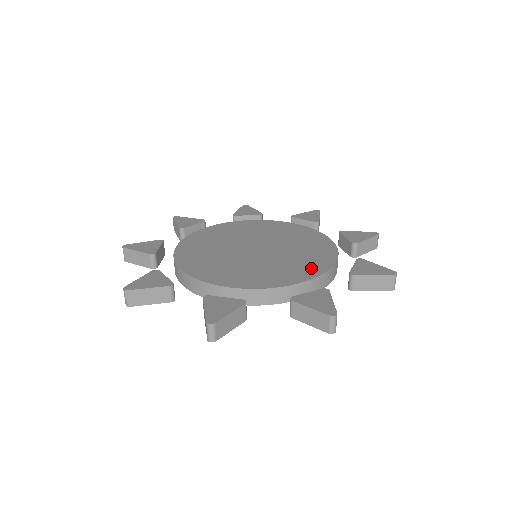
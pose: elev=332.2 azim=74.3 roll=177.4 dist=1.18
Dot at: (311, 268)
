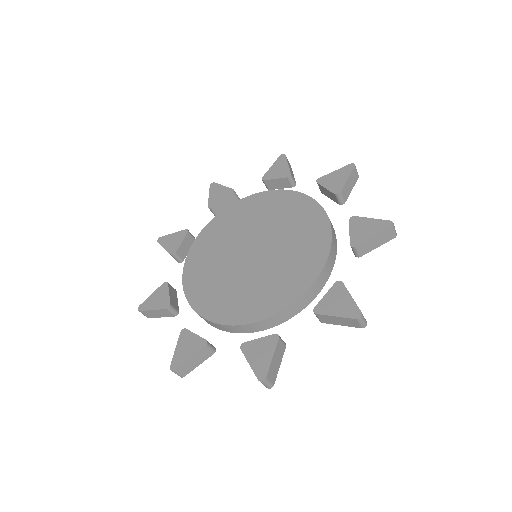
Dot at: (313, 219)
